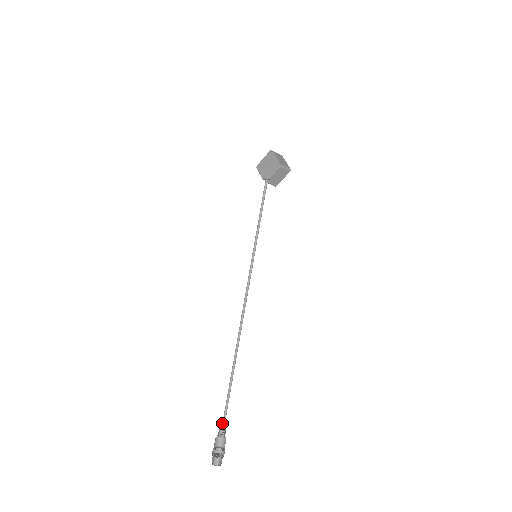
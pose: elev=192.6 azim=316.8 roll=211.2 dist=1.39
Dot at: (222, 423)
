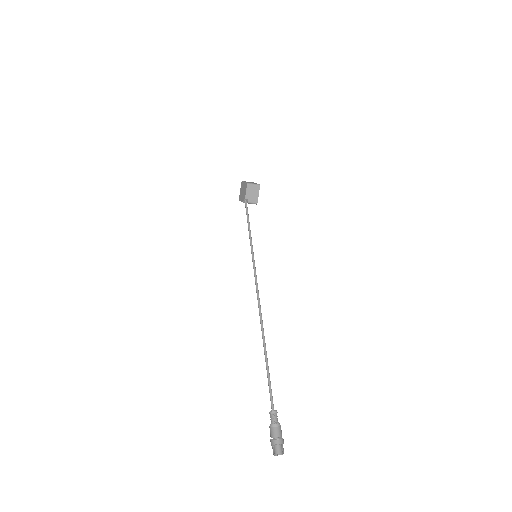
Dot at: (272, 410)
